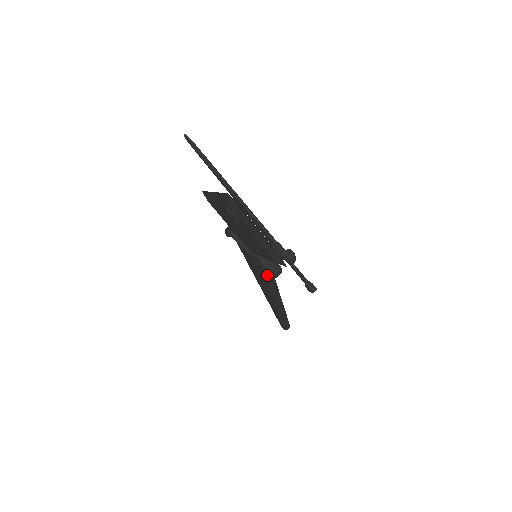
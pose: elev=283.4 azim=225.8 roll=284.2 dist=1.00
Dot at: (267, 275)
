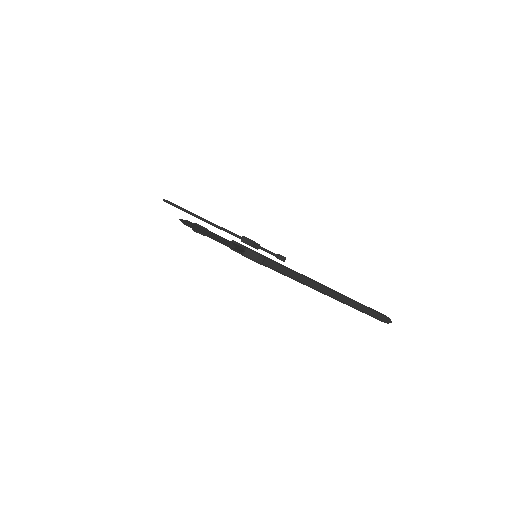
Dot at: (270, 266)
